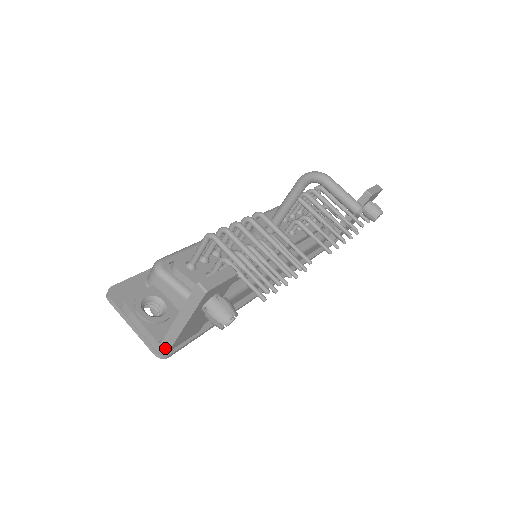
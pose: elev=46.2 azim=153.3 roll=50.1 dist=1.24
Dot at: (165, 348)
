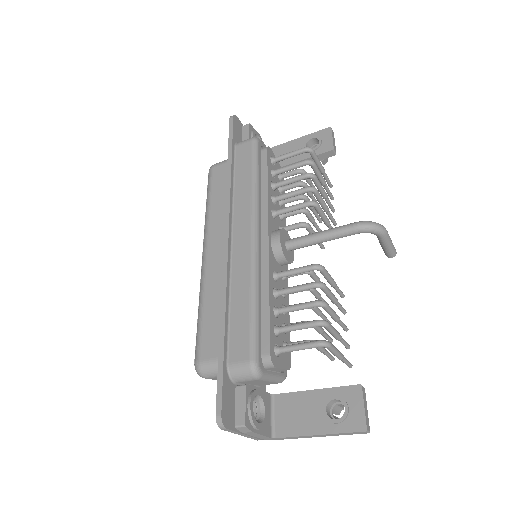
Dot at: (278, 439)
